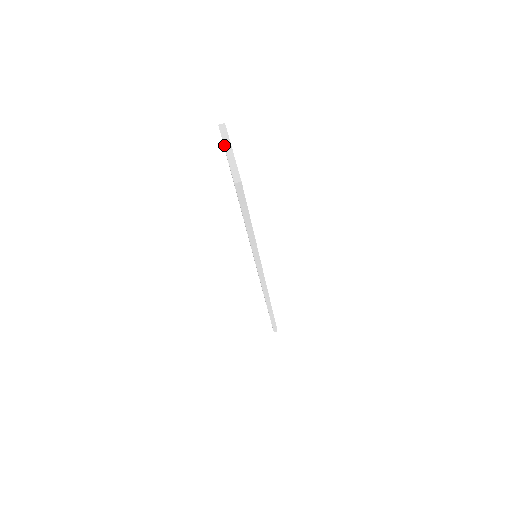
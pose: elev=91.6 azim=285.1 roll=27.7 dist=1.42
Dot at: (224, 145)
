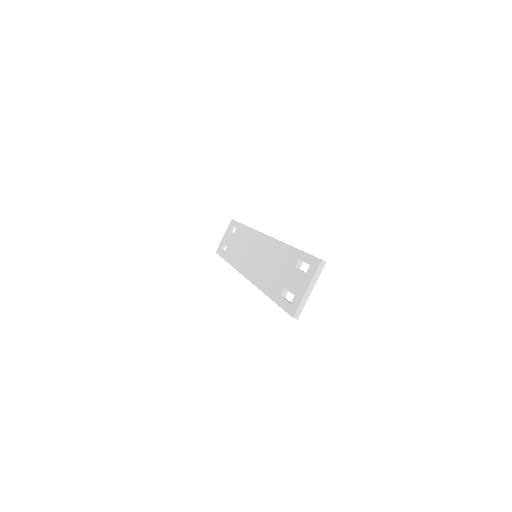
Dot at: (311, 281)
